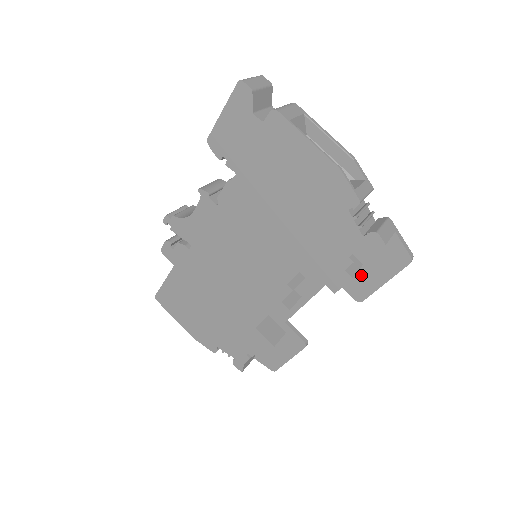
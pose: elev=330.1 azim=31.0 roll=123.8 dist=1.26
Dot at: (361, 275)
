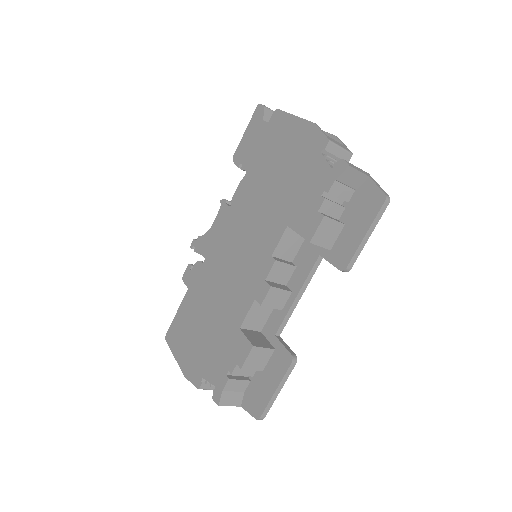
Dot at: (344, 237)
